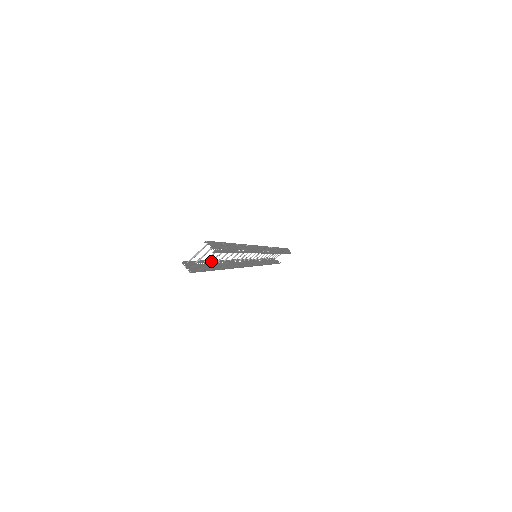
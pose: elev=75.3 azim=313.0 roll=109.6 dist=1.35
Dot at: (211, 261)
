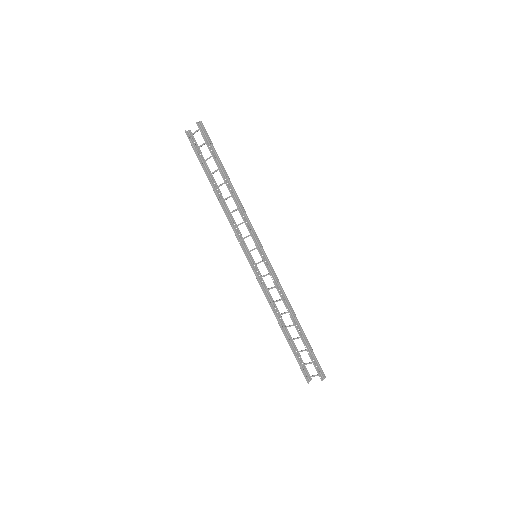
Dot at: (288, 342)
